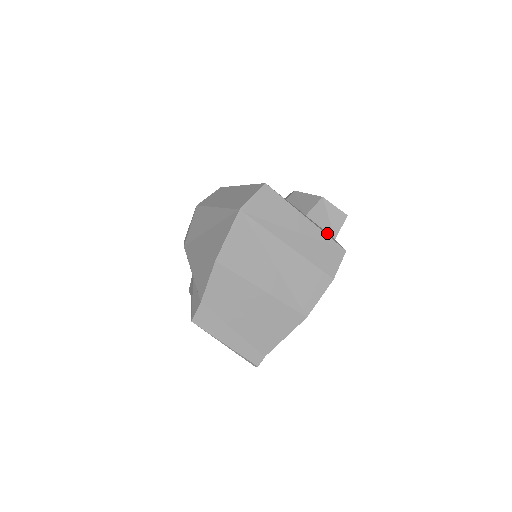
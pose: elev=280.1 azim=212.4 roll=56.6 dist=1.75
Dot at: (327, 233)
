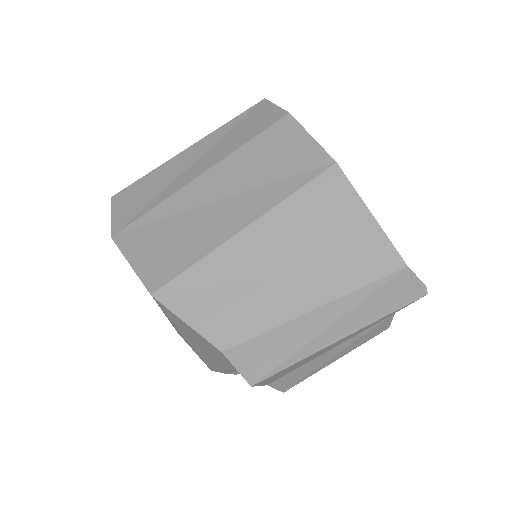
Dot at: occluded
